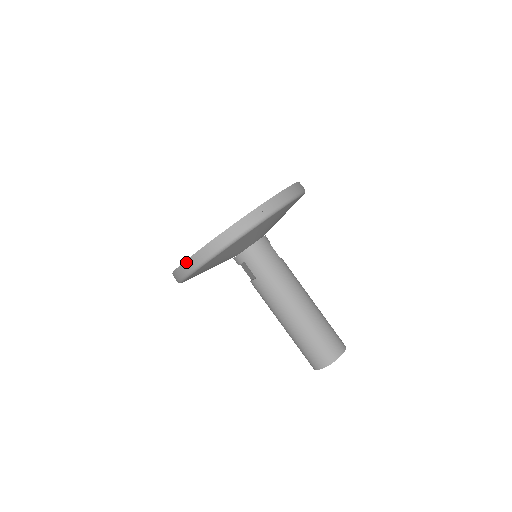
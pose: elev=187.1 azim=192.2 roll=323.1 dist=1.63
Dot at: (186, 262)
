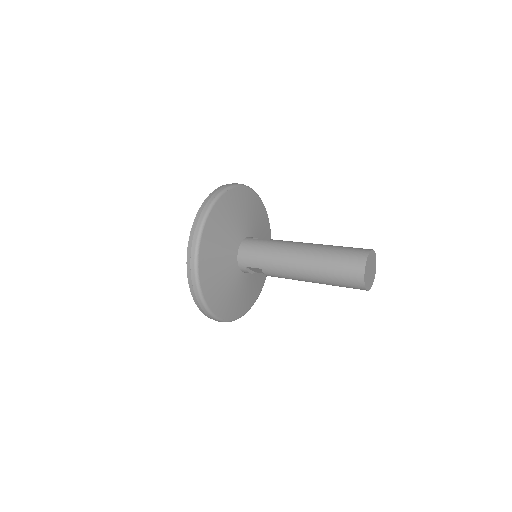
Dot at: (195, 301)
